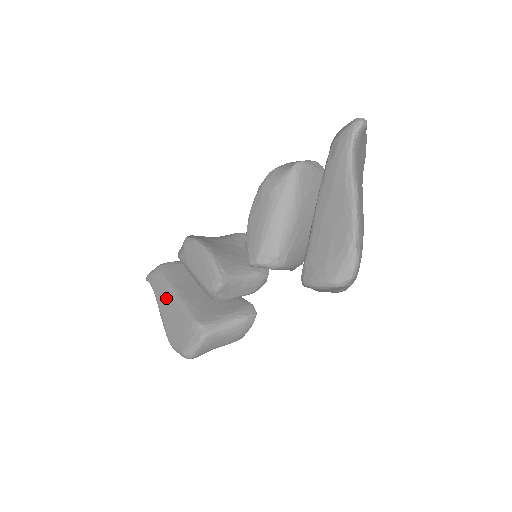
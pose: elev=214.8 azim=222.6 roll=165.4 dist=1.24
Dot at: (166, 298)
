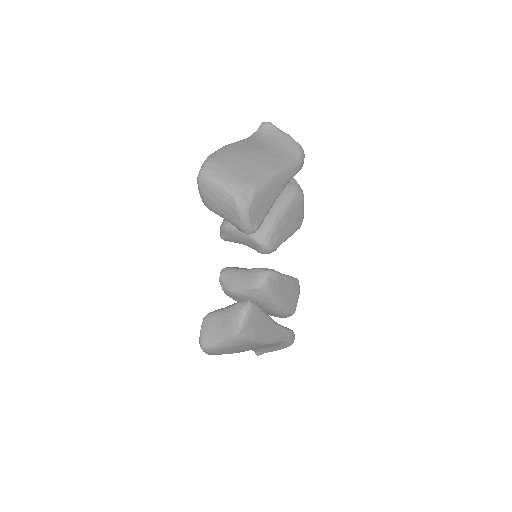
Dot at: occluded
